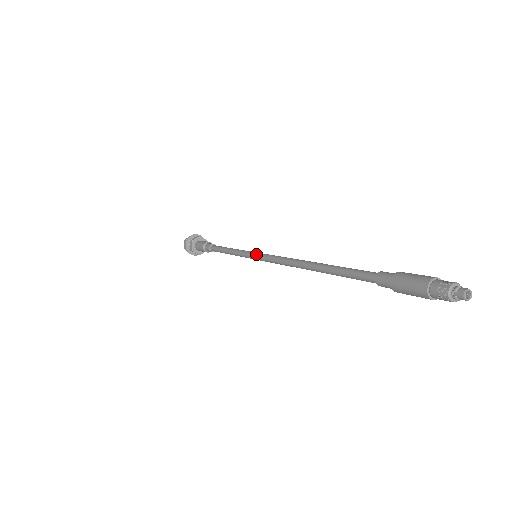
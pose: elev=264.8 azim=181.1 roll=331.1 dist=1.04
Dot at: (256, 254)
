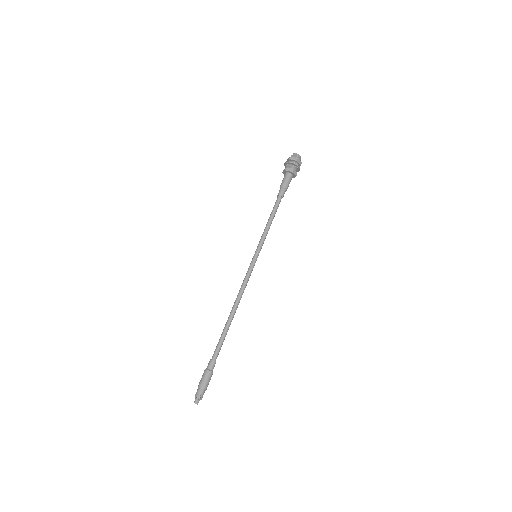
Dot at: (252, 258)
